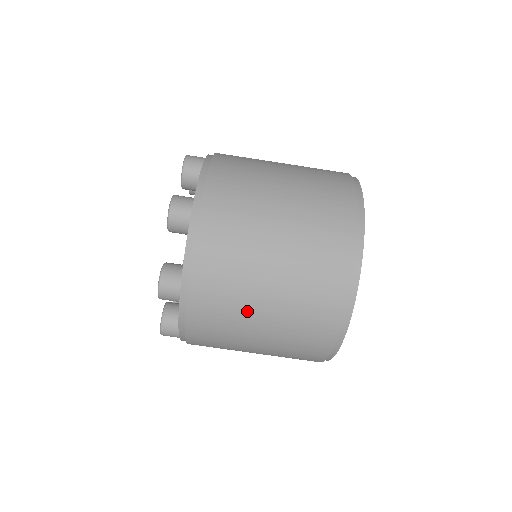
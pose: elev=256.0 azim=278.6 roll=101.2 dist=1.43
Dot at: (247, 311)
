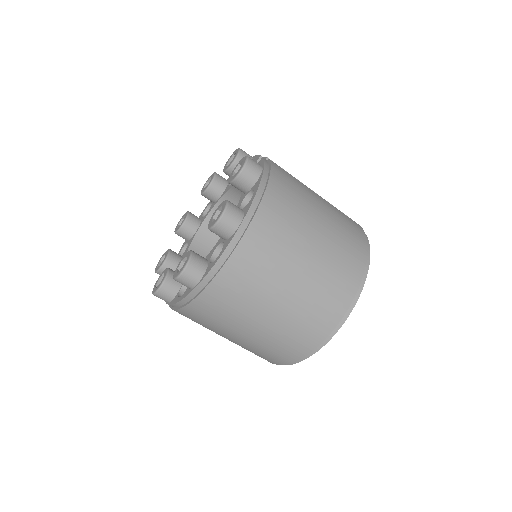
Dot at: (242, 320)
